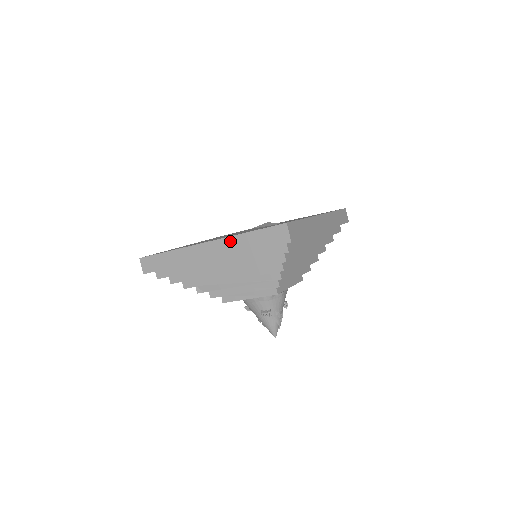
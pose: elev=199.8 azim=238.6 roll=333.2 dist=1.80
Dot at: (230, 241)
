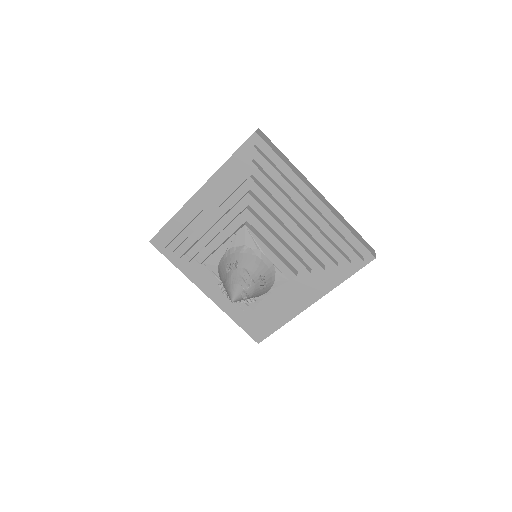
Dot at: occluded
